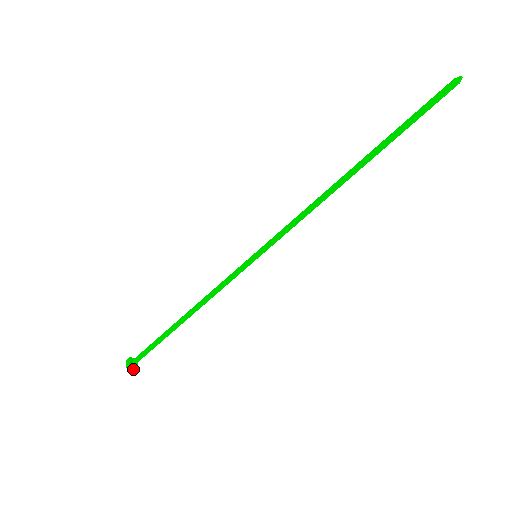
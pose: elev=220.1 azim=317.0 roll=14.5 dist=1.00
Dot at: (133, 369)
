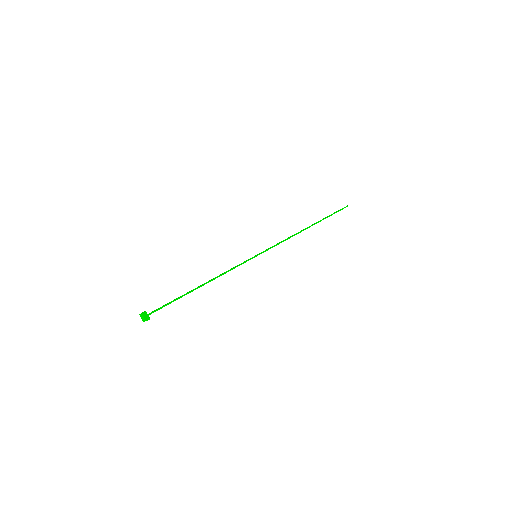
Dot at: (146, 318)
